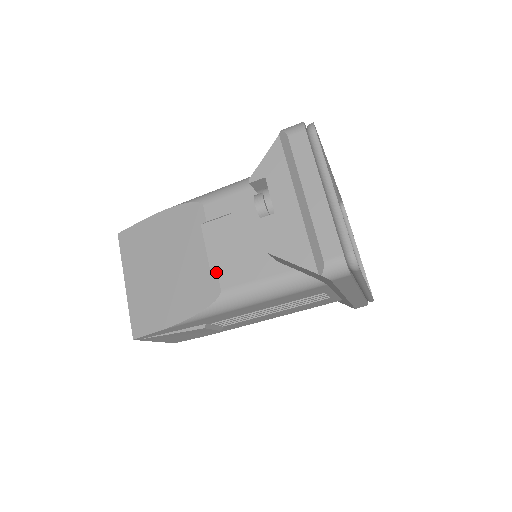
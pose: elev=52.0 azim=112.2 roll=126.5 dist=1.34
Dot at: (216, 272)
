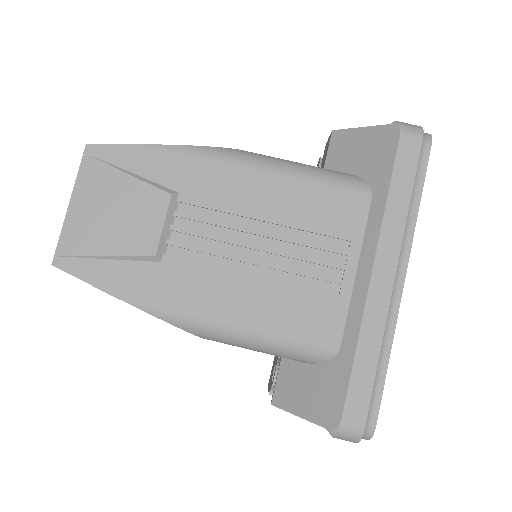
Dot at: occluded
